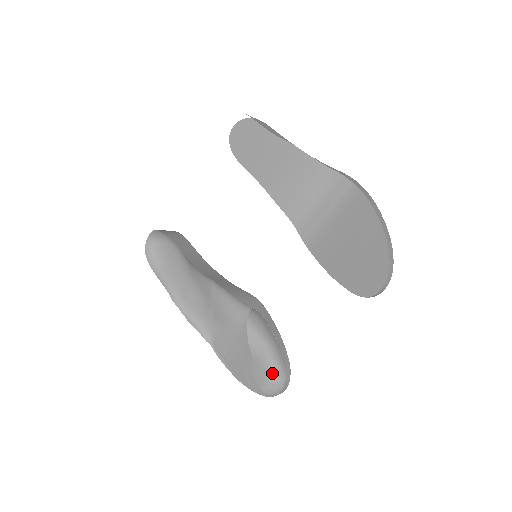
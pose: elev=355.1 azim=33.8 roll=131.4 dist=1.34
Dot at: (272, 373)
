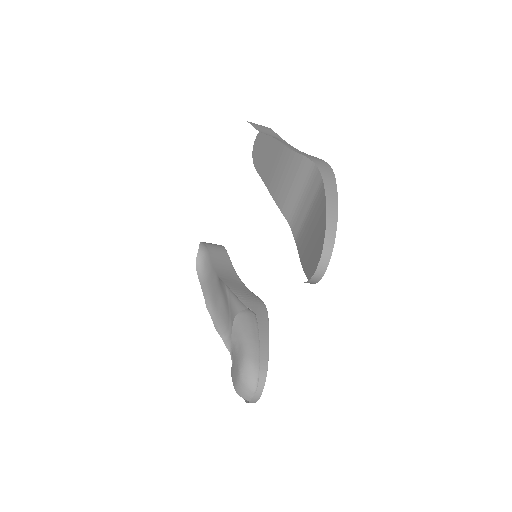
Dot at: (242, 371)
